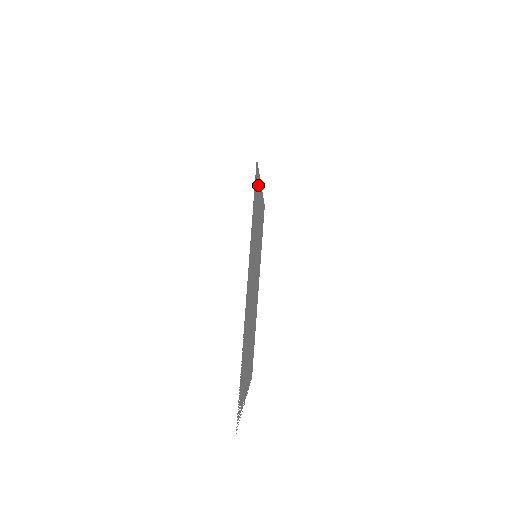
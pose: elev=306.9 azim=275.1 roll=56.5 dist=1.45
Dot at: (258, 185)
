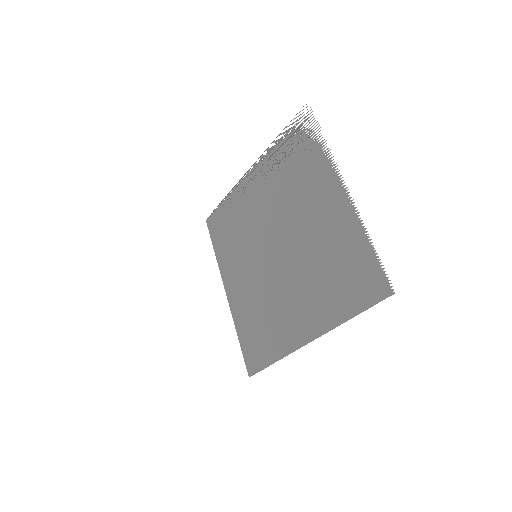
Dot at: (218, 247)
